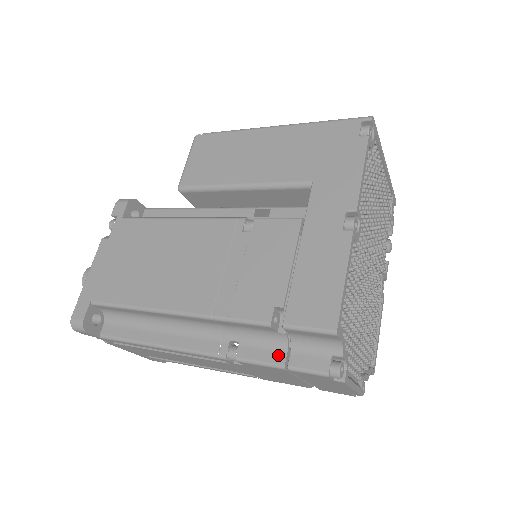
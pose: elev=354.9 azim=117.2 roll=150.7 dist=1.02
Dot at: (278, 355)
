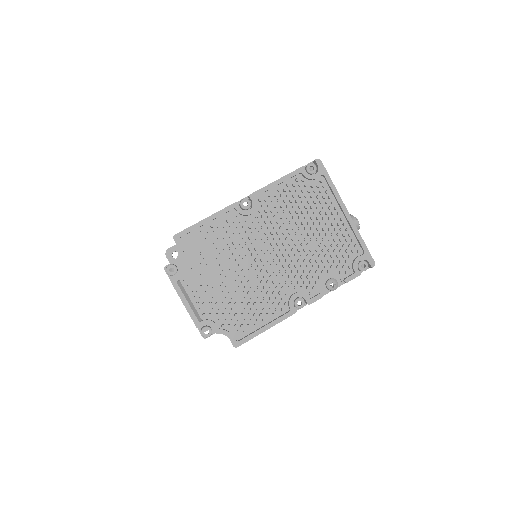
Dot at: occluded
